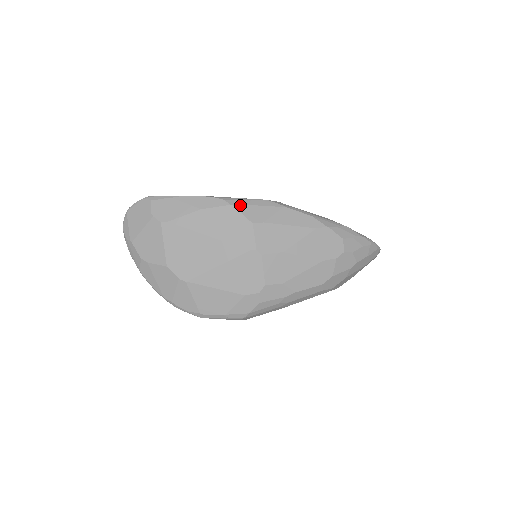
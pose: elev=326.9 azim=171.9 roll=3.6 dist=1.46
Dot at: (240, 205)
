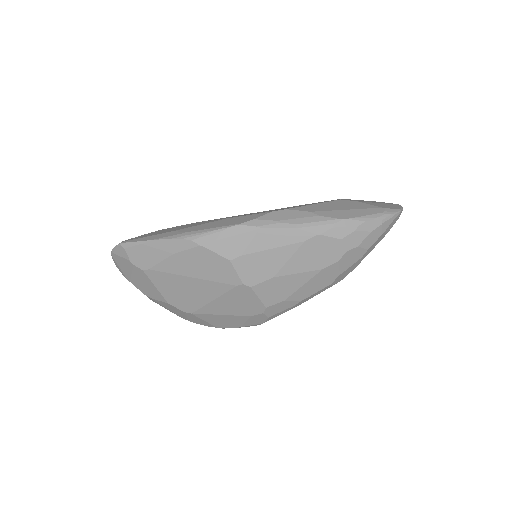
Dot at: (210, 243)
